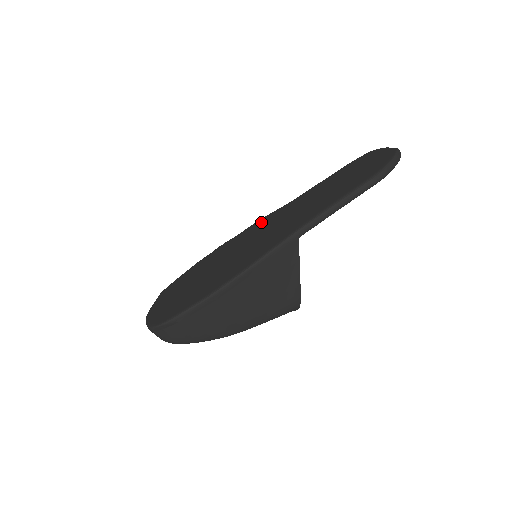
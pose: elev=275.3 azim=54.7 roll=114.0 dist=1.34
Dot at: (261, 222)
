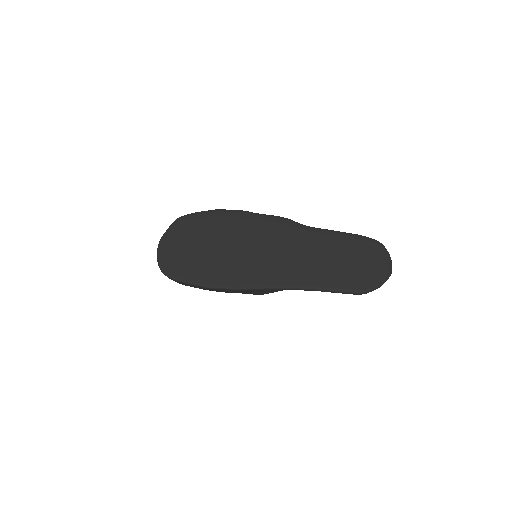
Dot at: (279, 226)
